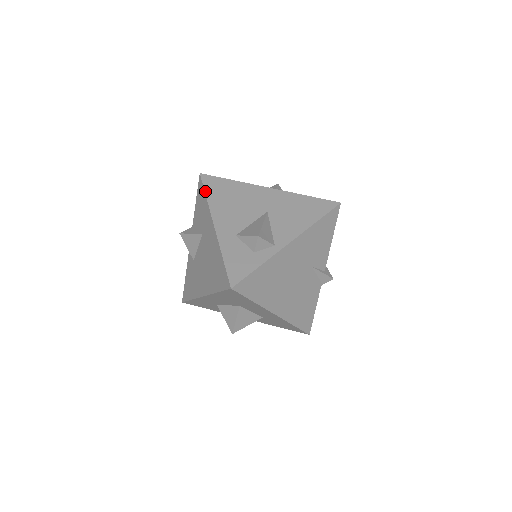
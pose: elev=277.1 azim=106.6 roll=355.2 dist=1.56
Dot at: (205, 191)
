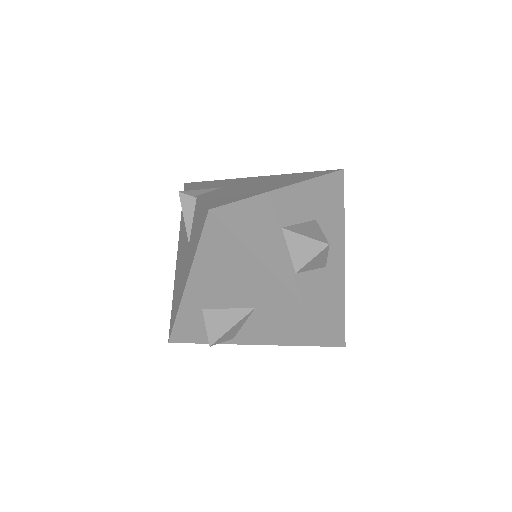
Dot at: (199, 242)
